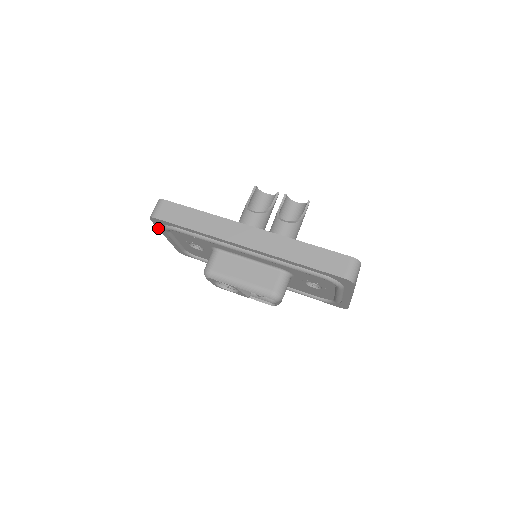
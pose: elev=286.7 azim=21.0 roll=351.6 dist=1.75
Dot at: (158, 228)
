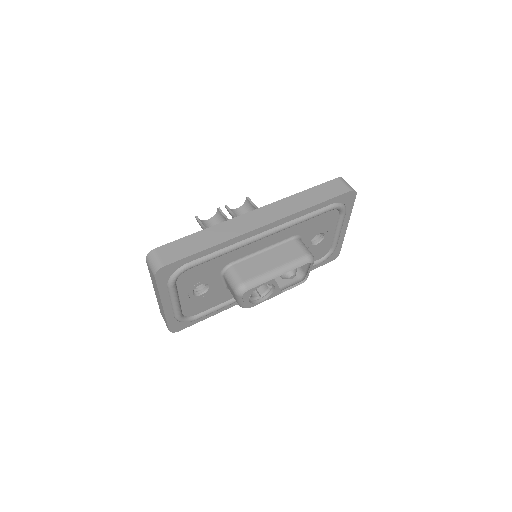
Dot at: (159, 292)
